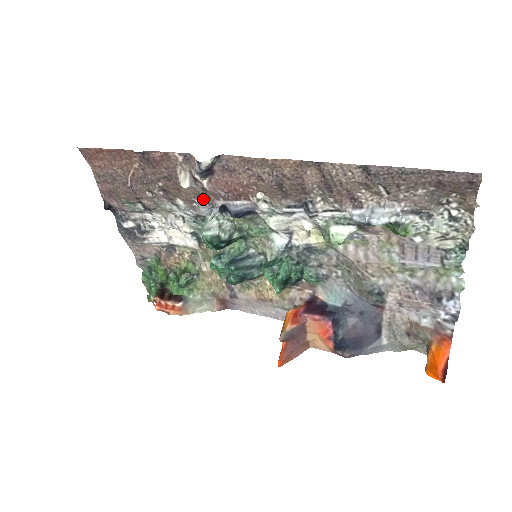
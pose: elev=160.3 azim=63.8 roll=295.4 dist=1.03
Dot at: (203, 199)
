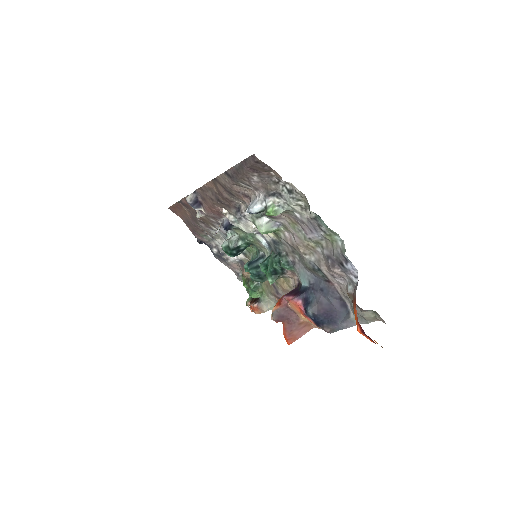
Dot at: (215, 222)
